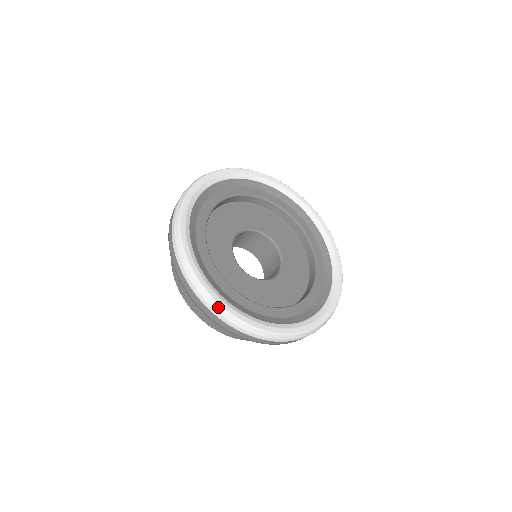
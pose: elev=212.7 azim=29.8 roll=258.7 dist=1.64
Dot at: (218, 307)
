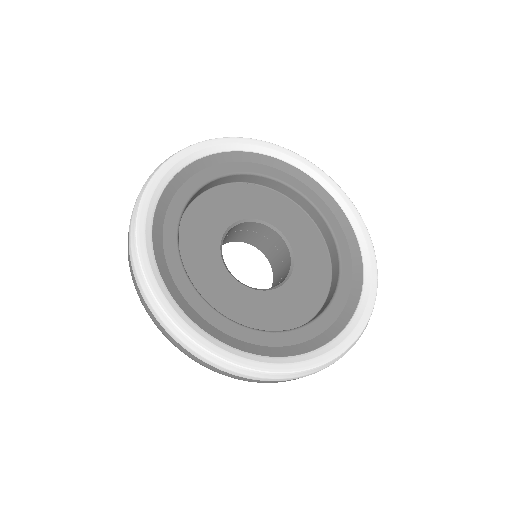
Dot at: (164, 316)
